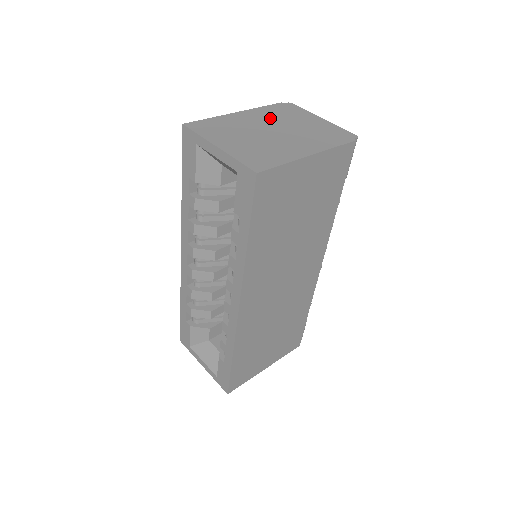
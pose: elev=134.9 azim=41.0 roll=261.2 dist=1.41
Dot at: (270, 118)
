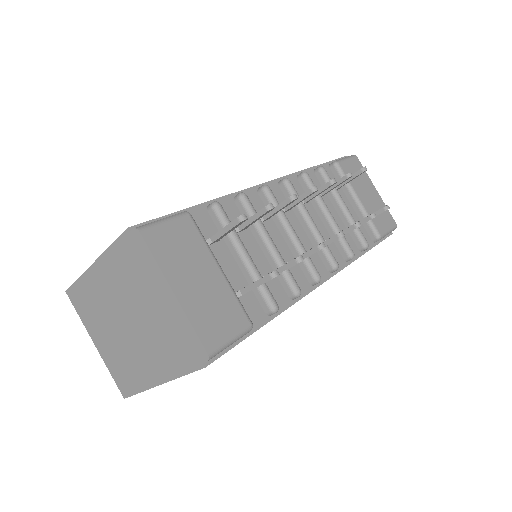
Dot at: (121, 285)
